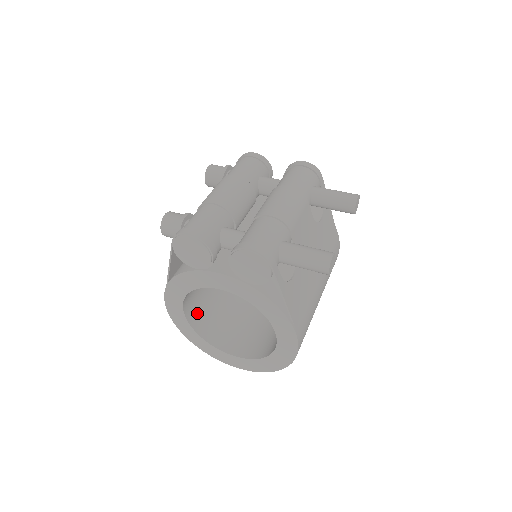
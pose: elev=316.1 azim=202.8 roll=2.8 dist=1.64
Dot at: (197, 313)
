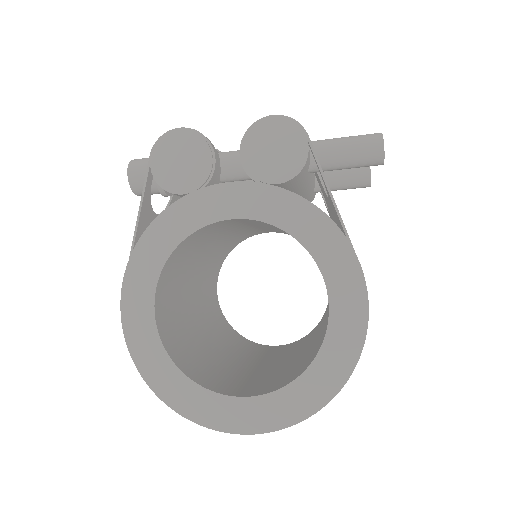
Dot at: (173, 341)
